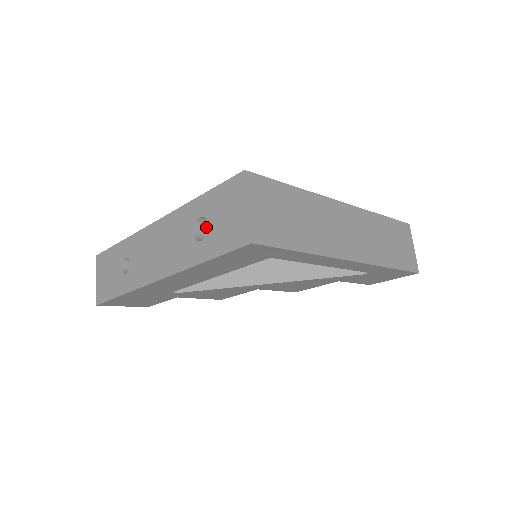
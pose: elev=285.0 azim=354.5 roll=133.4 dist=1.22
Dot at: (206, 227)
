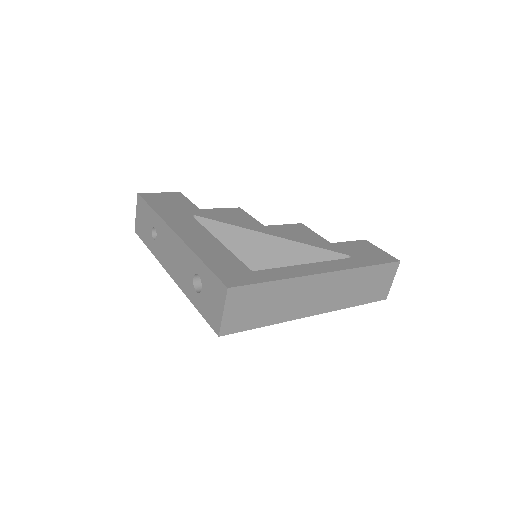
Dot at: occluded
